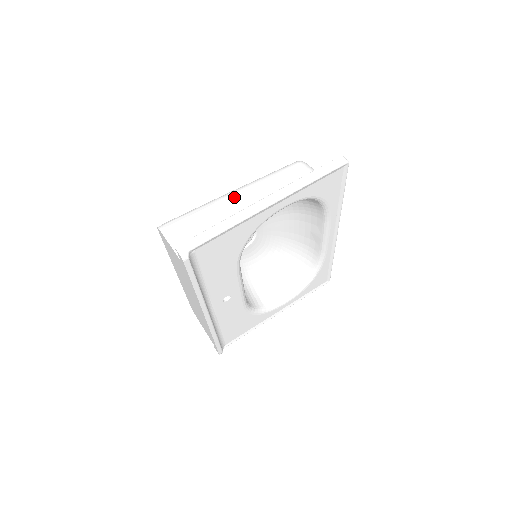
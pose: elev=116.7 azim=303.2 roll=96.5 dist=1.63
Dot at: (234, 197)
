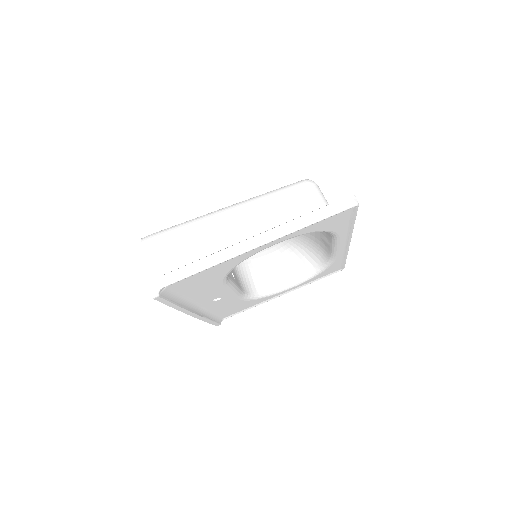
Dot at: (224, 219)
